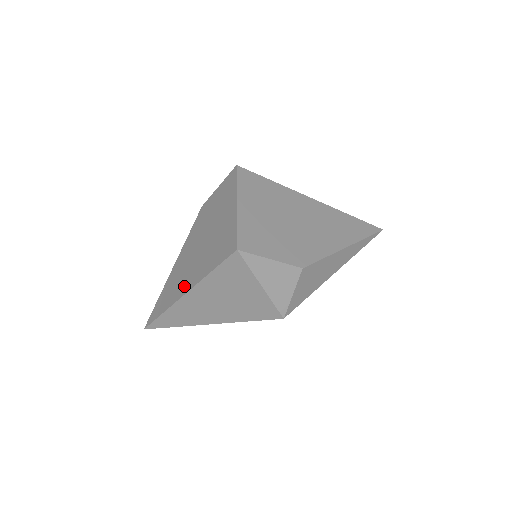
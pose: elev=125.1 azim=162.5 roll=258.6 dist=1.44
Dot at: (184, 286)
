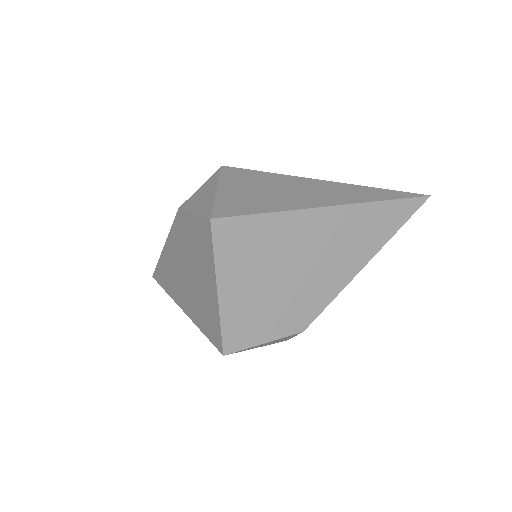
Dot at: (179, 298)
